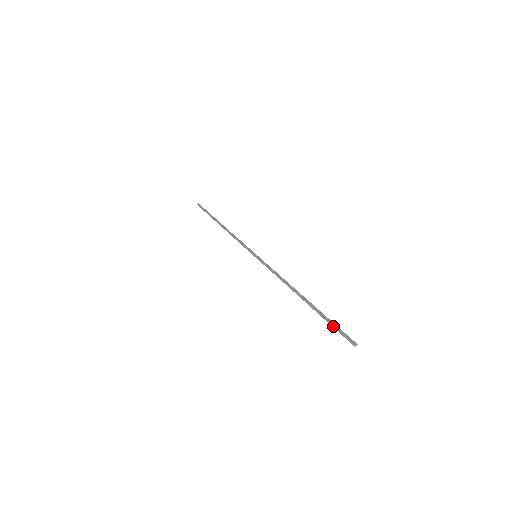
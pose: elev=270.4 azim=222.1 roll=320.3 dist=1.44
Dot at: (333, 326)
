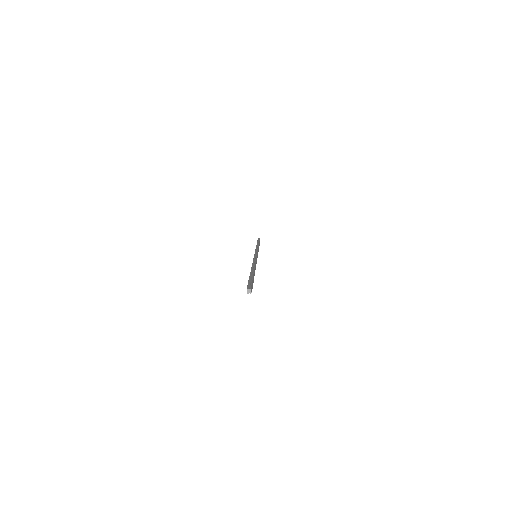
Dot at: (249, 280)
